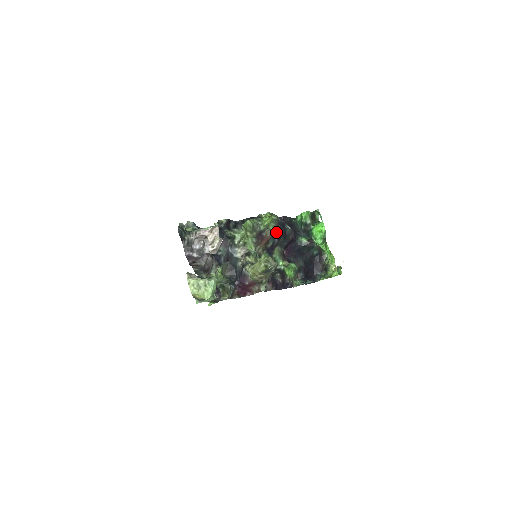
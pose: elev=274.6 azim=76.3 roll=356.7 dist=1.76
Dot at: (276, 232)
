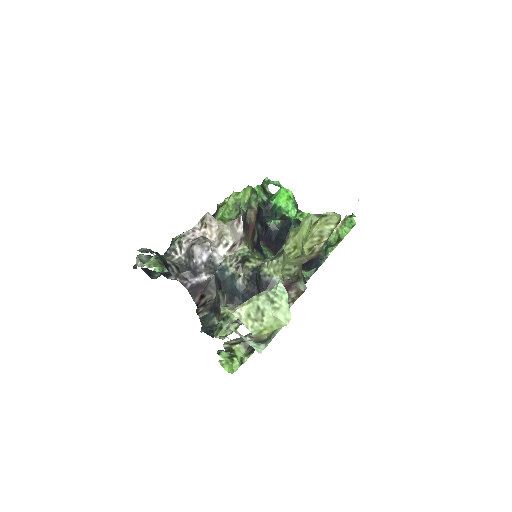
Dot at: occluded
